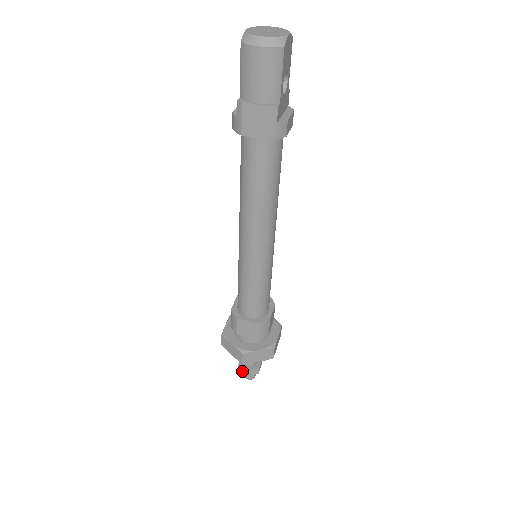
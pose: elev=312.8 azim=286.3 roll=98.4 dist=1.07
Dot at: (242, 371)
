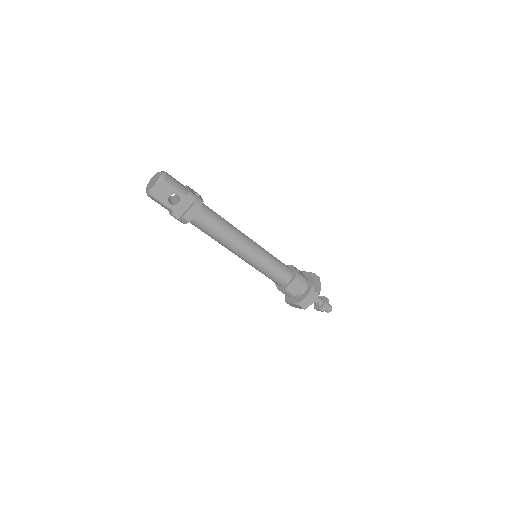
Dot at: occluded
